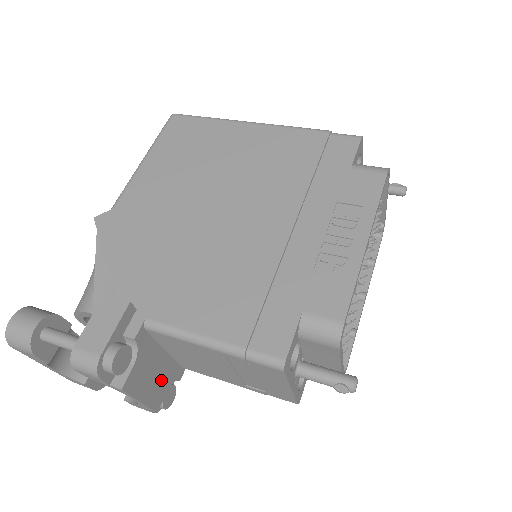
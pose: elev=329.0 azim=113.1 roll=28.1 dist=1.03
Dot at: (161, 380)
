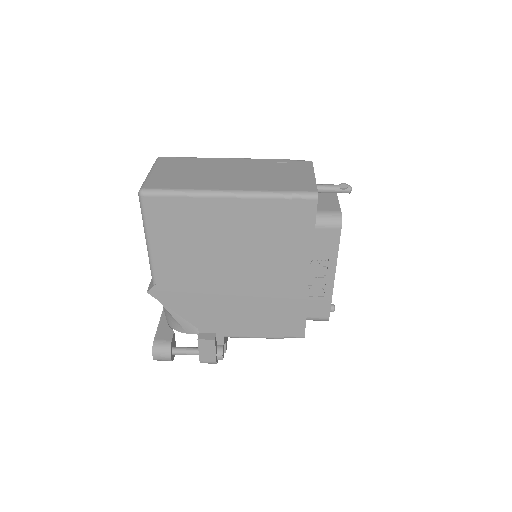
Dot at: occluded
